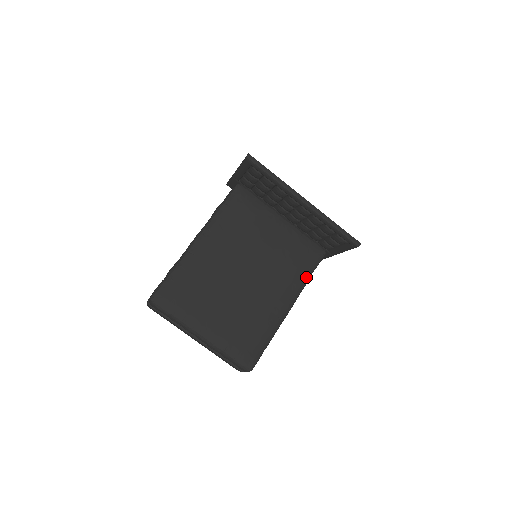
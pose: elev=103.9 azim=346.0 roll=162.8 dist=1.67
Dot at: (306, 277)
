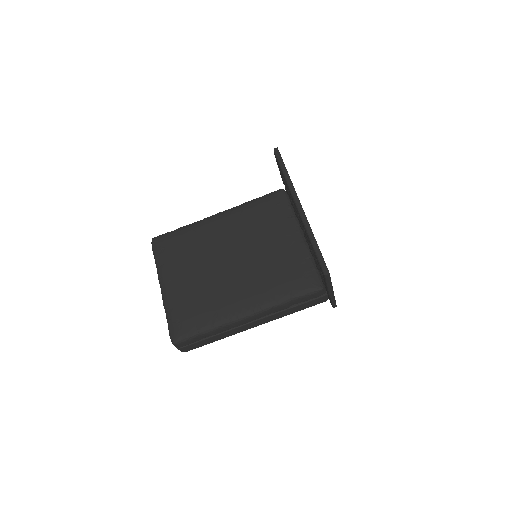
Dot at: (283, 298)
